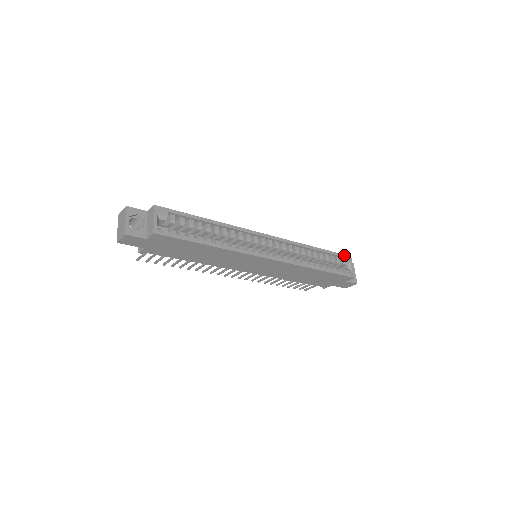
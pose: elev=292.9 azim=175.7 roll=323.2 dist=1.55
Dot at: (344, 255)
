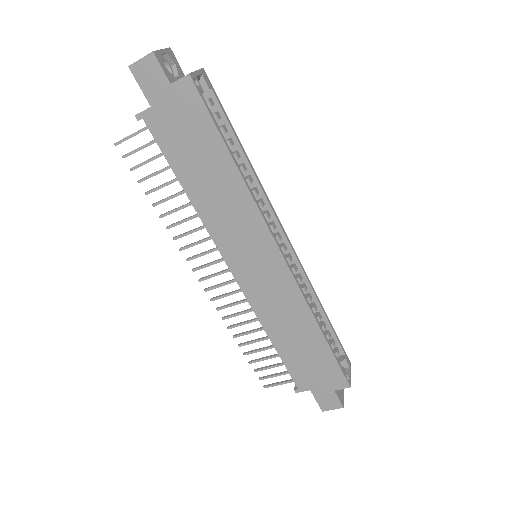
Dot at: (345, 353)
